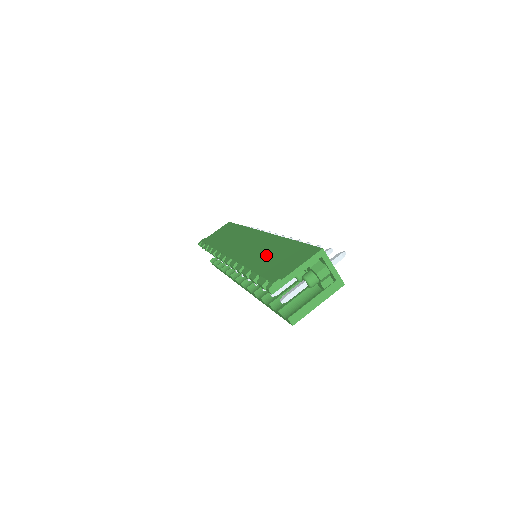
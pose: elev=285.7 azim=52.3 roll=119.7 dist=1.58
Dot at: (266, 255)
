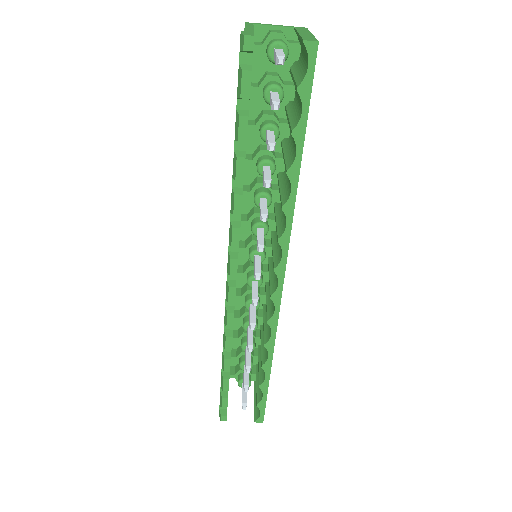
Dot at: occluded
